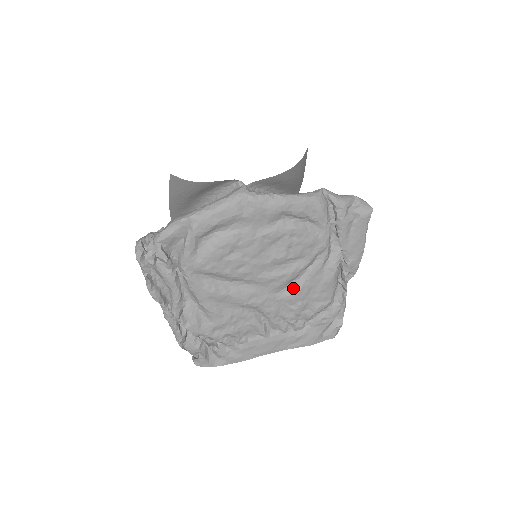
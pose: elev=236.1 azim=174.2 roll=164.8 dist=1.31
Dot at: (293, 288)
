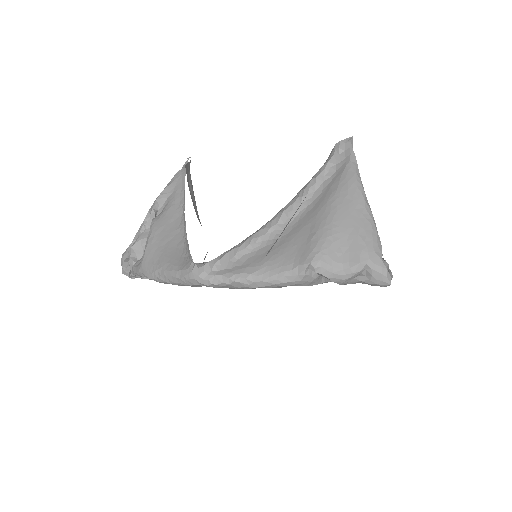
Dot at: occluded
